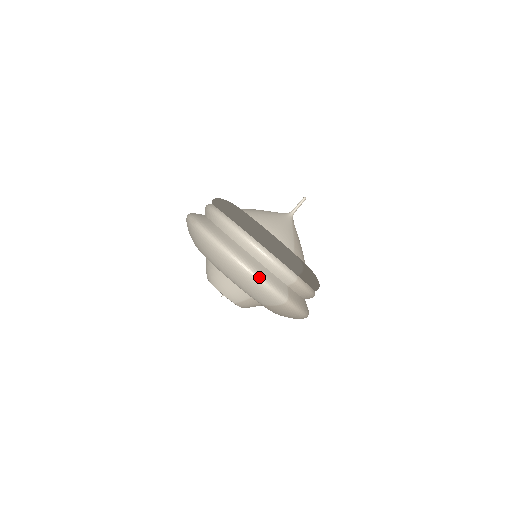
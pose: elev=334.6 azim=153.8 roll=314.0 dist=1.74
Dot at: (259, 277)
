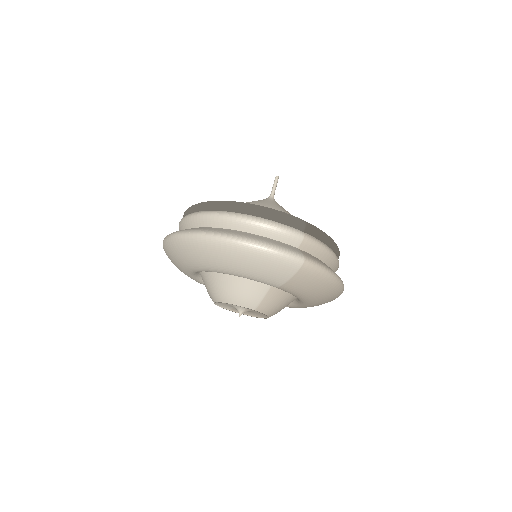
Dot at: (258, 243)
